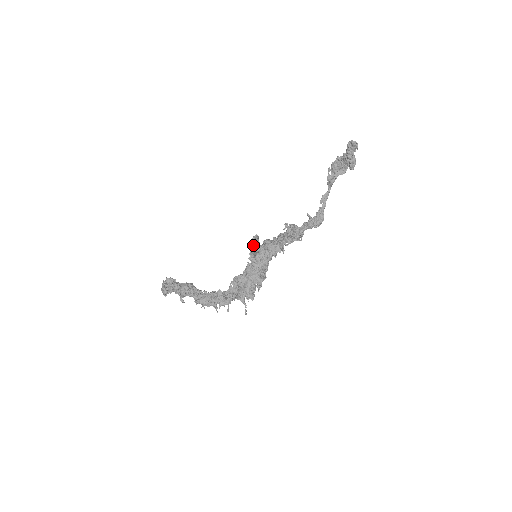
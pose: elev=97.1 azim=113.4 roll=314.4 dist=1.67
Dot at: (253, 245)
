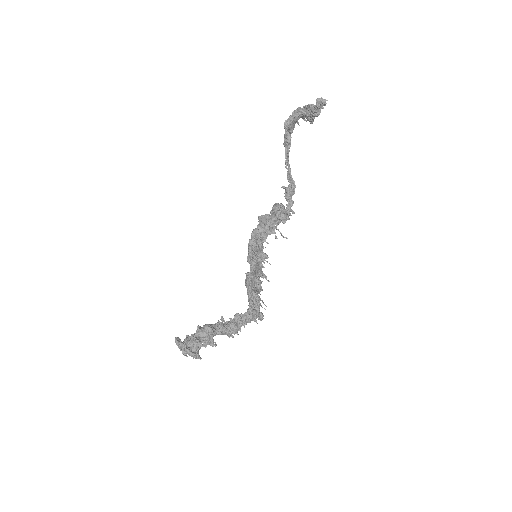
Dot at: (263, 253)
